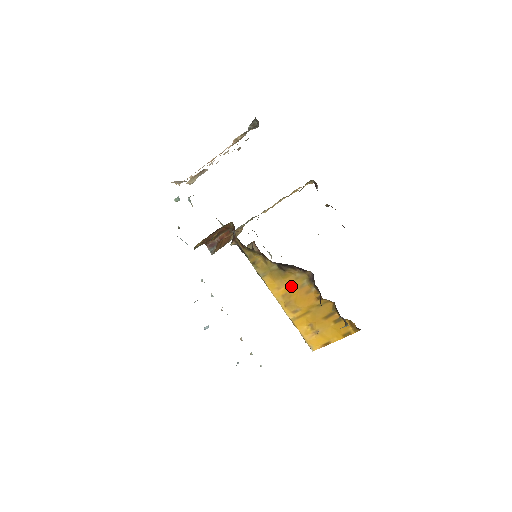
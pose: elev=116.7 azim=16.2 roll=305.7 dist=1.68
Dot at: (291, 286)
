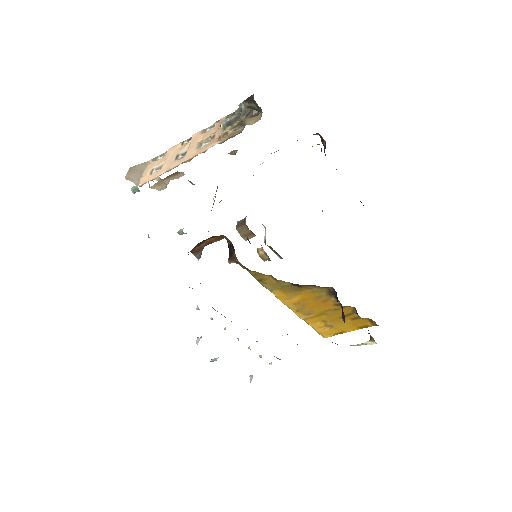
Dot at: (306, 297)
